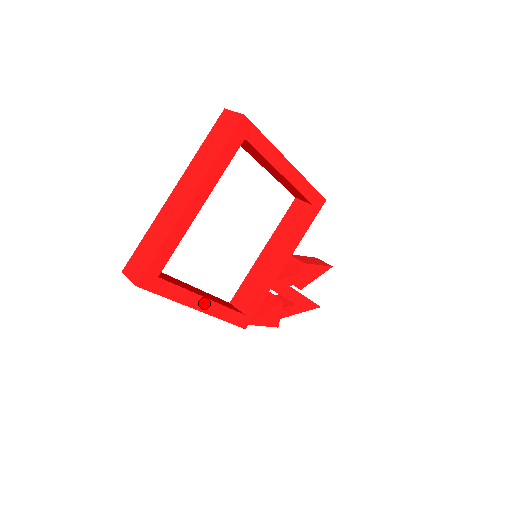
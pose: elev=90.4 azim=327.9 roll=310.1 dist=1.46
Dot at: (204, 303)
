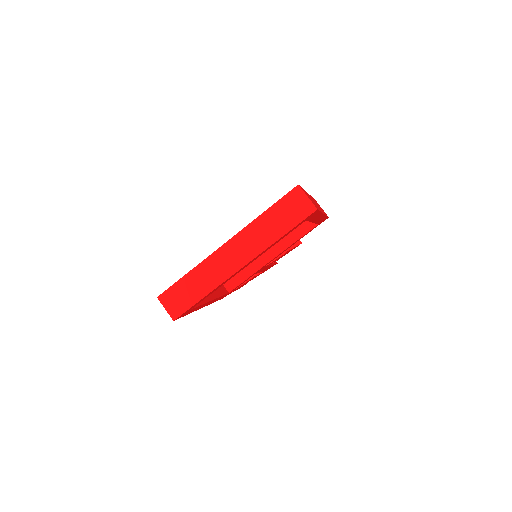
Dot at: occluded
